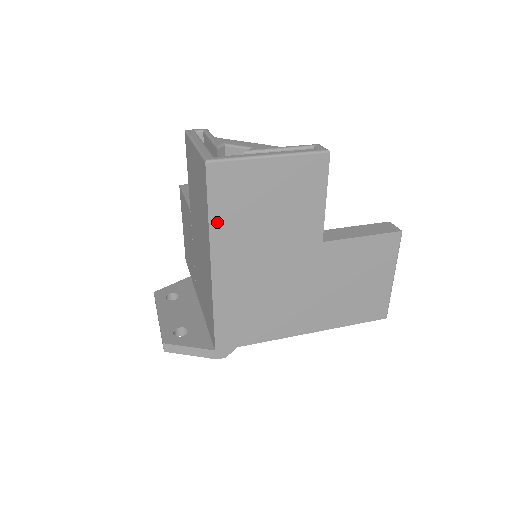
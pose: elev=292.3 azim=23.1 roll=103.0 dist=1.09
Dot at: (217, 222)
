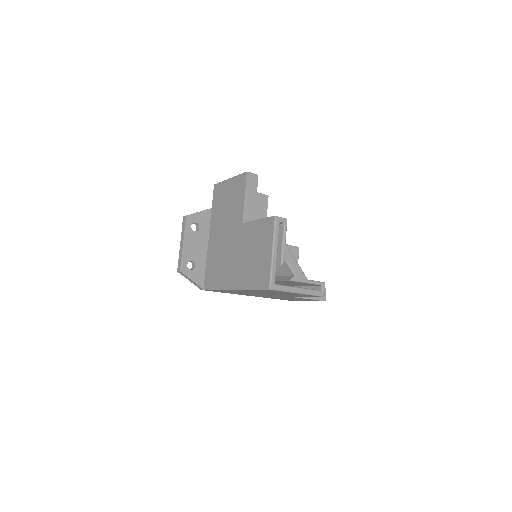
Dot at: (252, 290)
